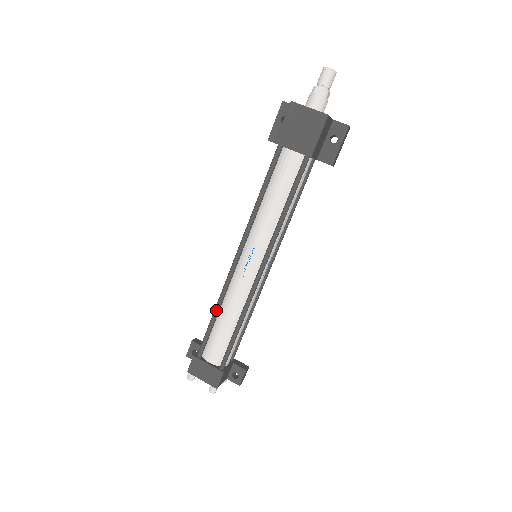
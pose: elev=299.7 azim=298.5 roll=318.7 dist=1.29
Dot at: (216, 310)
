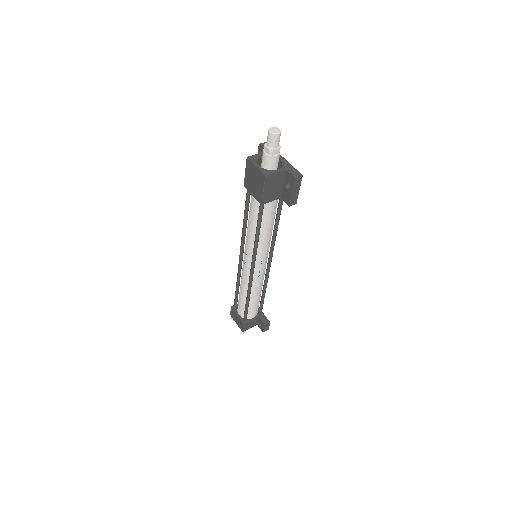
Dot at: (236, 285)
